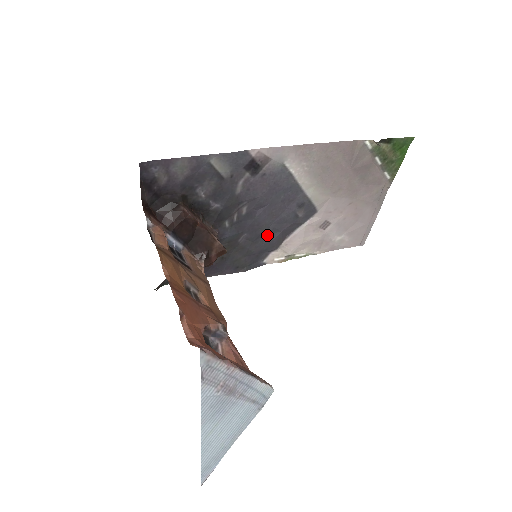
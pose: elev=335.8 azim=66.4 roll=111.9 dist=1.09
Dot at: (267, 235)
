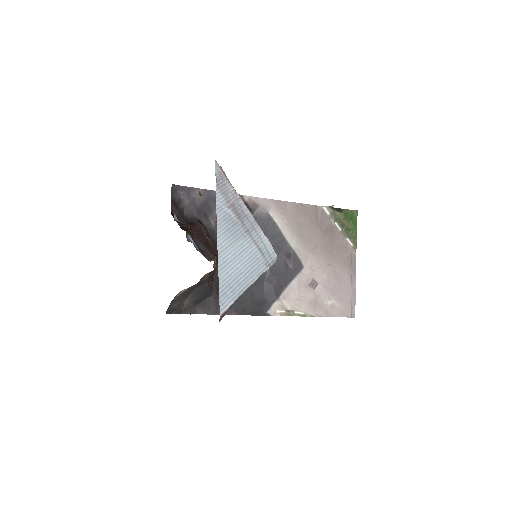
Dot at: (266, 281)
